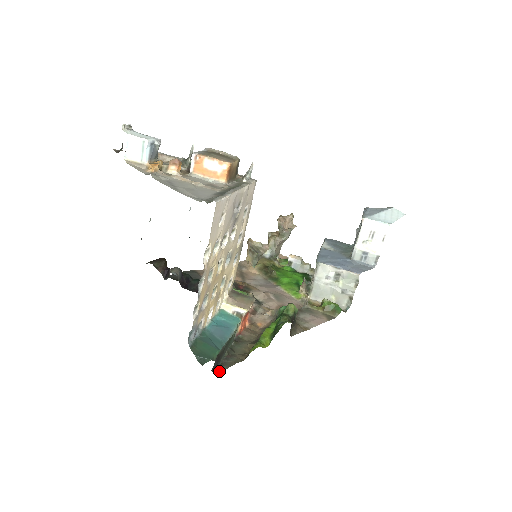
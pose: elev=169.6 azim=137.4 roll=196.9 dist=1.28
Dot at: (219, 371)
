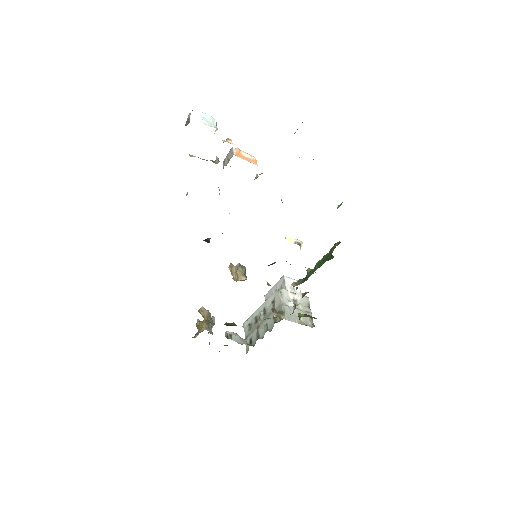
Dot at: occluded
